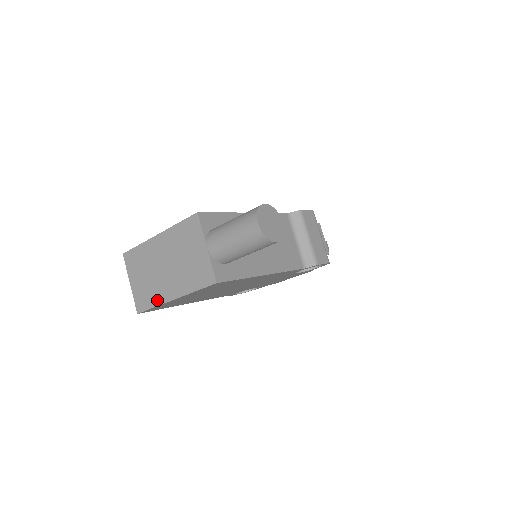
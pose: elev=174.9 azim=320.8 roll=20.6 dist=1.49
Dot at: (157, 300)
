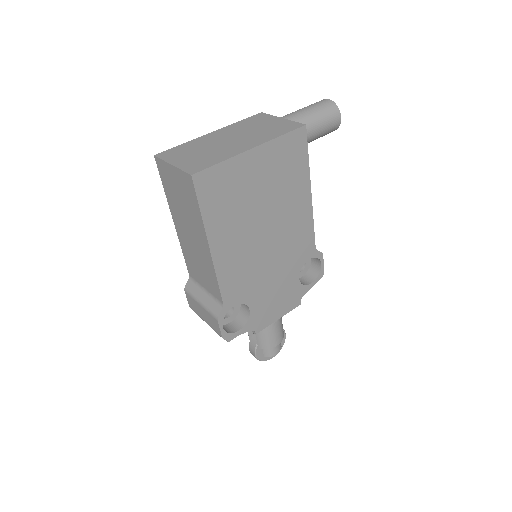
Dot at: (226, 156)
